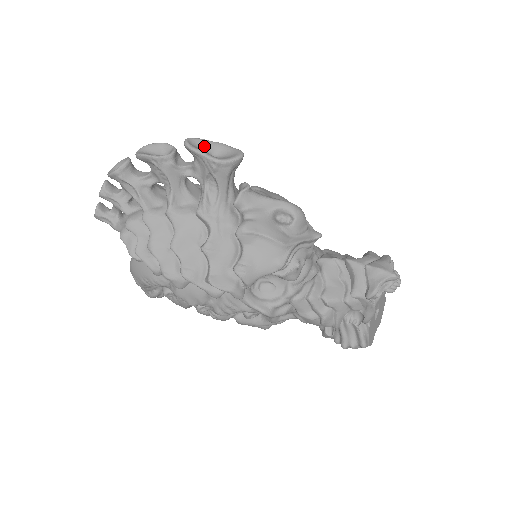
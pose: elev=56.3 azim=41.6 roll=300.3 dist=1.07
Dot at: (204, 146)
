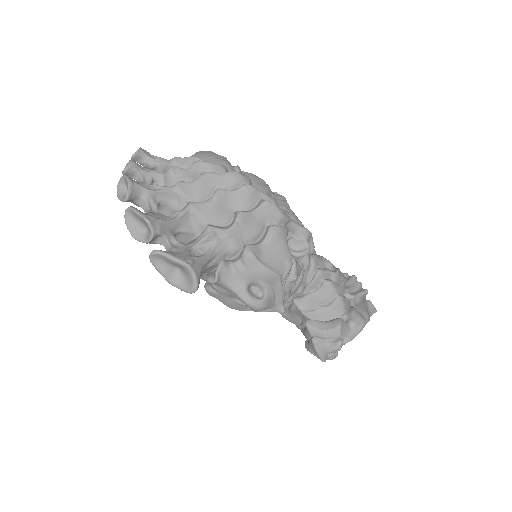
Dot at: (168, 262)
